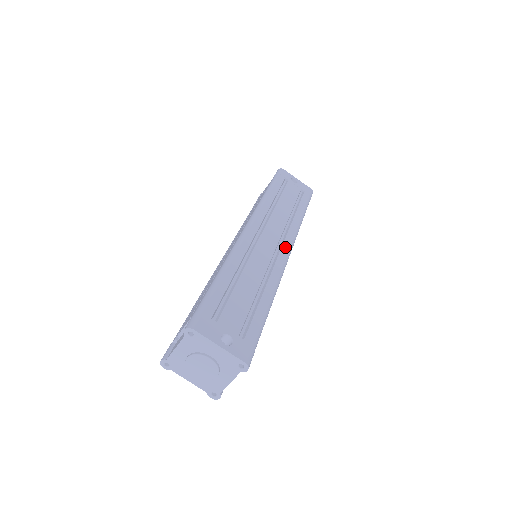
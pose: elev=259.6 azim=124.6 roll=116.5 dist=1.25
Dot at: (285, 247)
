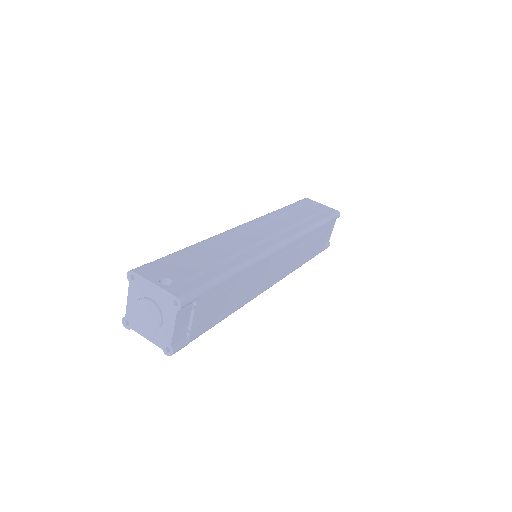
Dot at: (278, 239)
